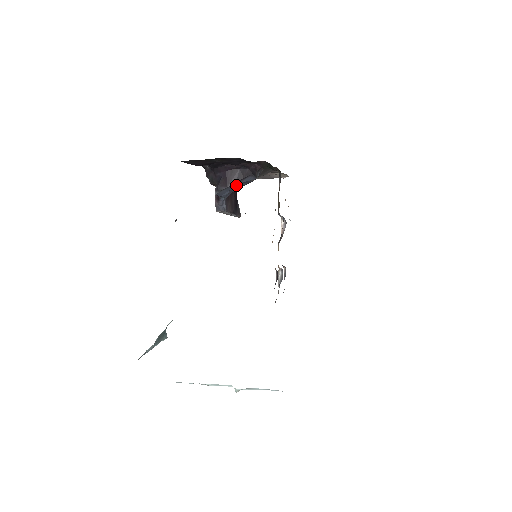
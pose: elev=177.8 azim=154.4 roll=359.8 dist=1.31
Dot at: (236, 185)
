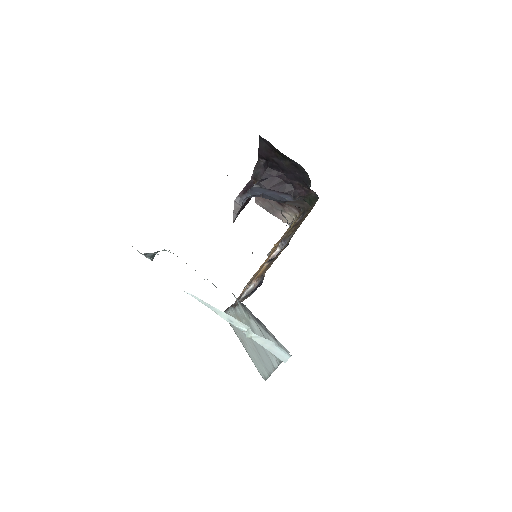
Dot at: (272, 193)
